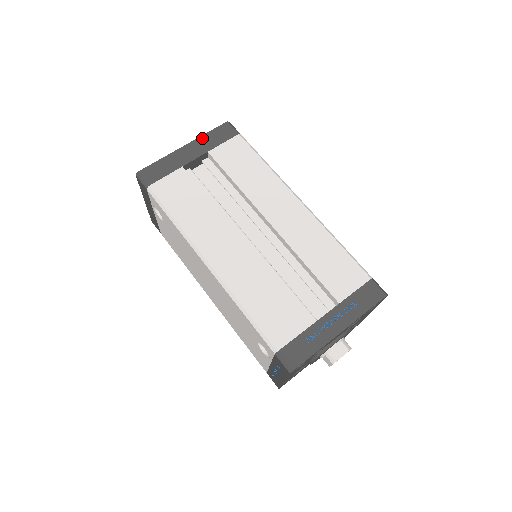
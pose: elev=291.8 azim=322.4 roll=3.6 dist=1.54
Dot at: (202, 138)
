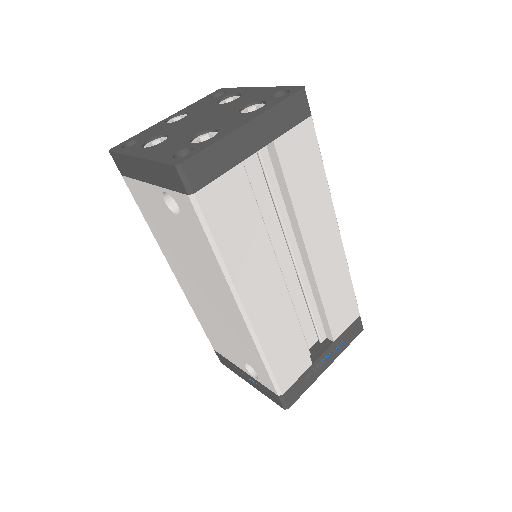
Dot at: (271, 113)
